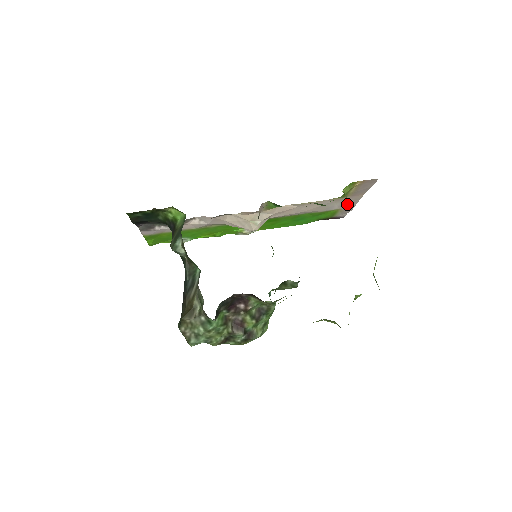
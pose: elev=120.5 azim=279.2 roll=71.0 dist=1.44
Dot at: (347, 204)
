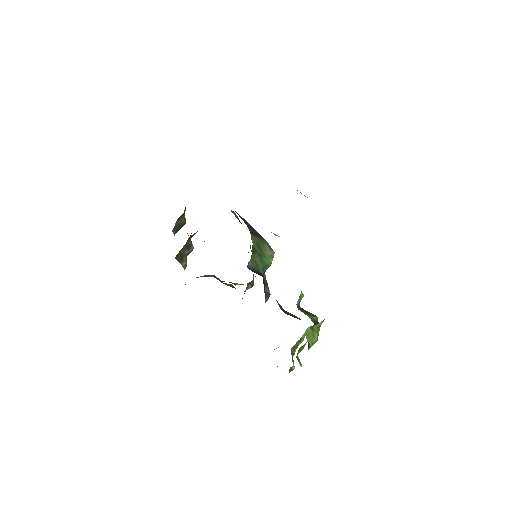
Dot at: occluded
